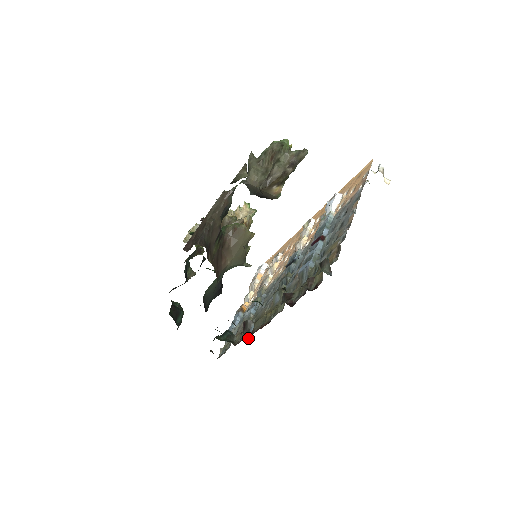
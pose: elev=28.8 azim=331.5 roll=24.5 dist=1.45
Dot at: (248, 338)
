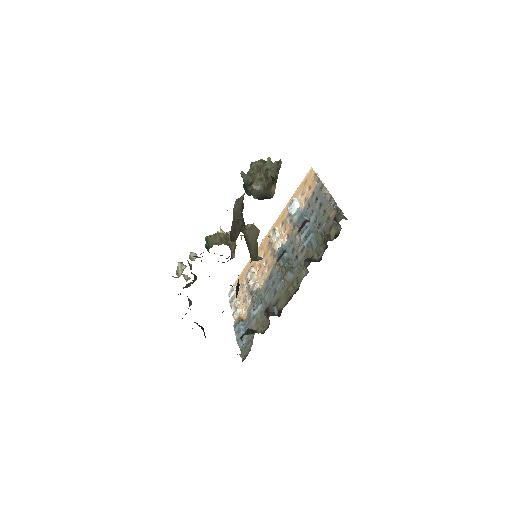
Dot at: (278, 316)
